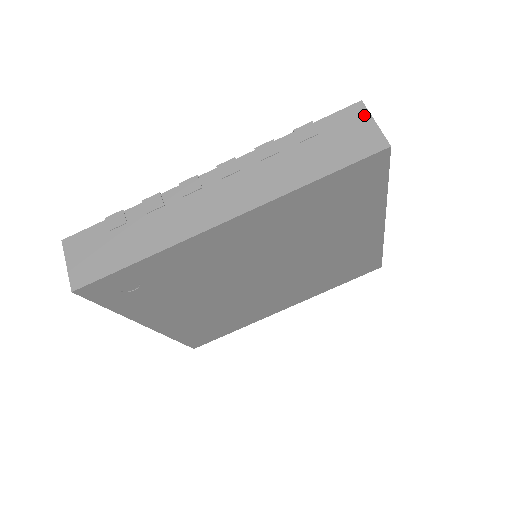
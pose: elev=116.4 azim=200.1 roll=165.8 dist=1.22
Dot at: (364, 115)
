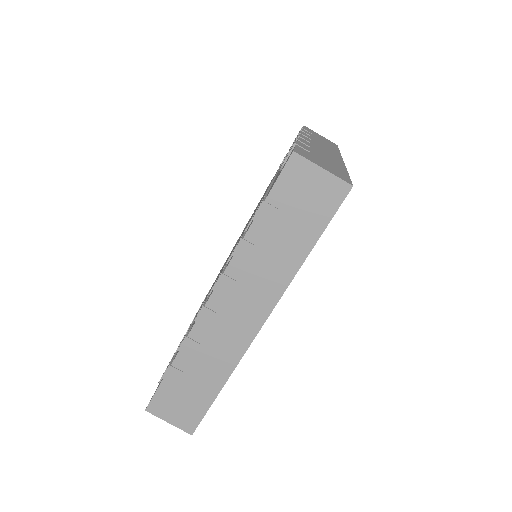
Dot at: (307, 167)
